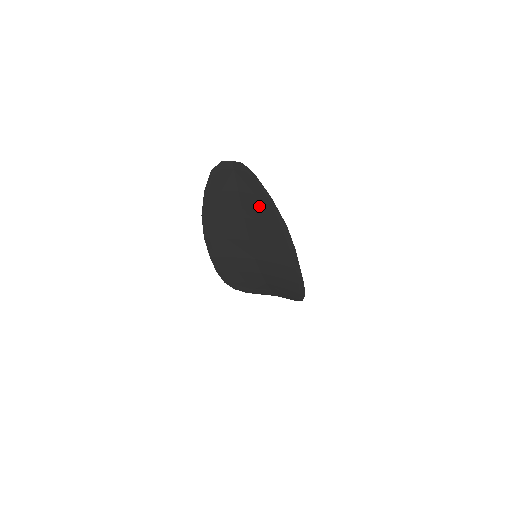
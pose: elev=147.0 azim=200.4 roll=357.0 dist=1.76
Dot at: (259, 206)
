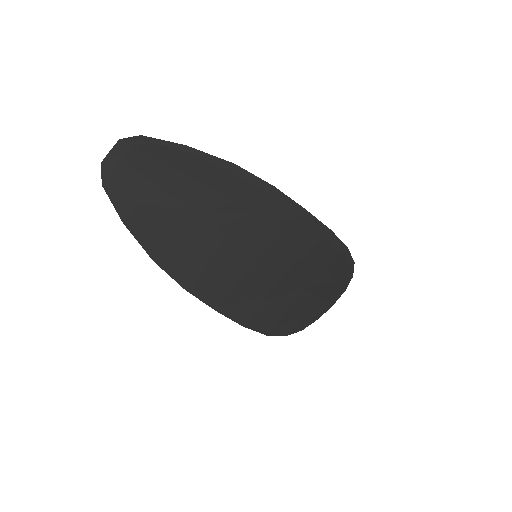
Dot at: (188, 175)
